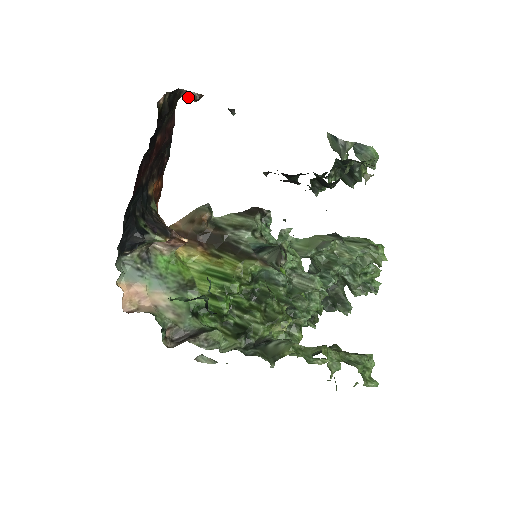
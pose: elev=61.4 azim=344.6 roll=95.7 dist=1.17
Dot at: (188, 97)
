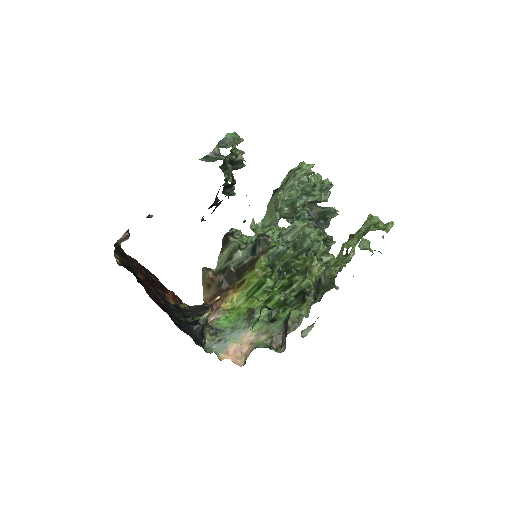
Dot at: occluded
